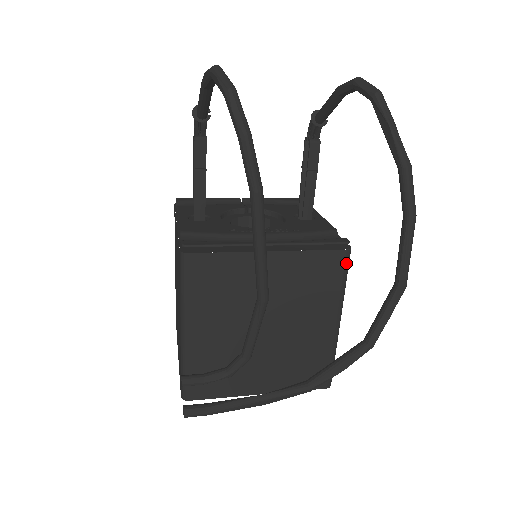
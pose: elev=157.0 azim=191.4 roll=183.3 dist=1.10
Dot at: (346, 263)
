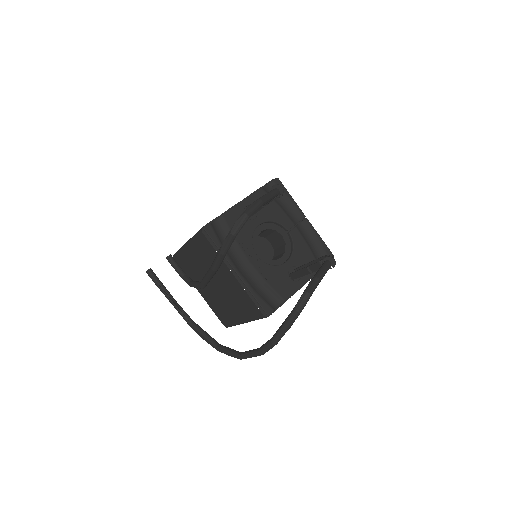
Dot at: (260, 317)
